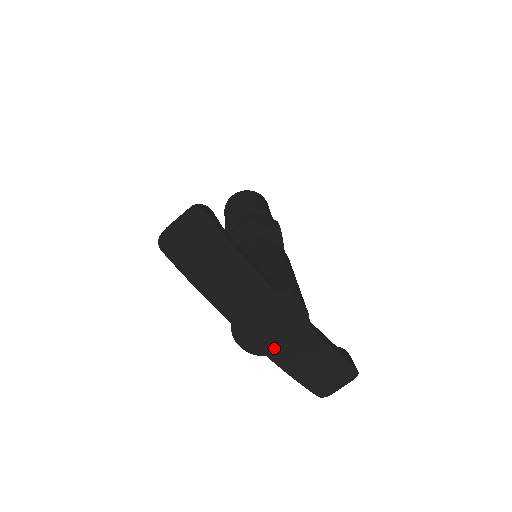
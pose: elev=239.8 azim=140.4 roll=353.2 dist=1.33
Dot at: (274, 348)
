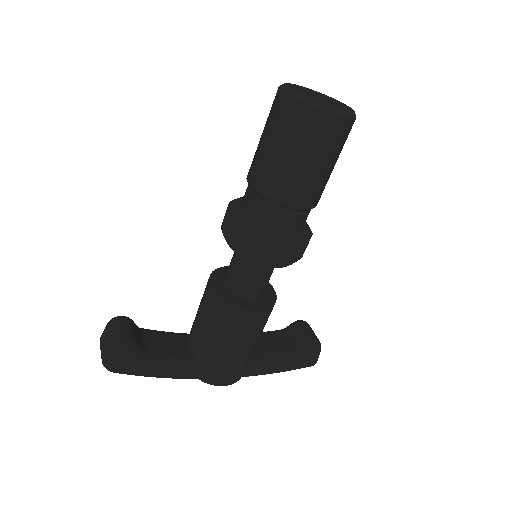
Dot at: occluded
